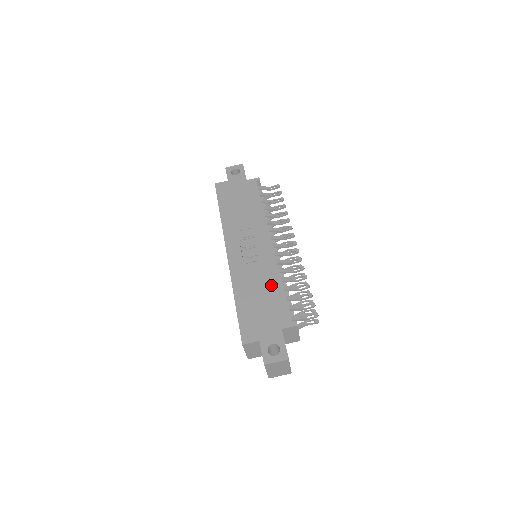
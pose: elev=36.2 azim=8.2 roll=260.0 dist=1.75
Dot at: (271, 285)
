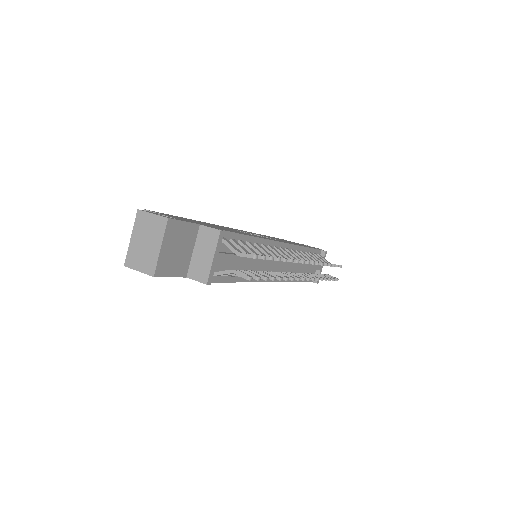
Dot at: (239, 232)
